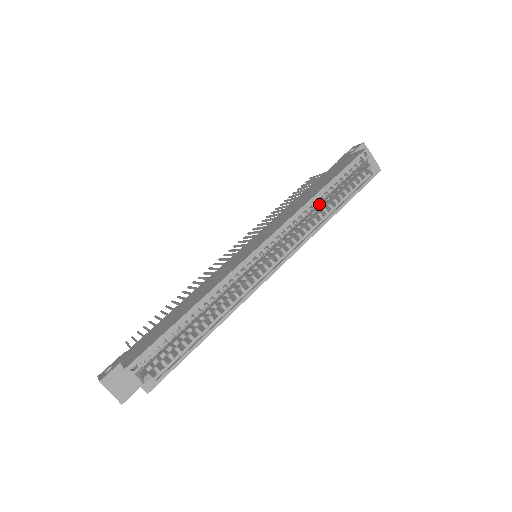
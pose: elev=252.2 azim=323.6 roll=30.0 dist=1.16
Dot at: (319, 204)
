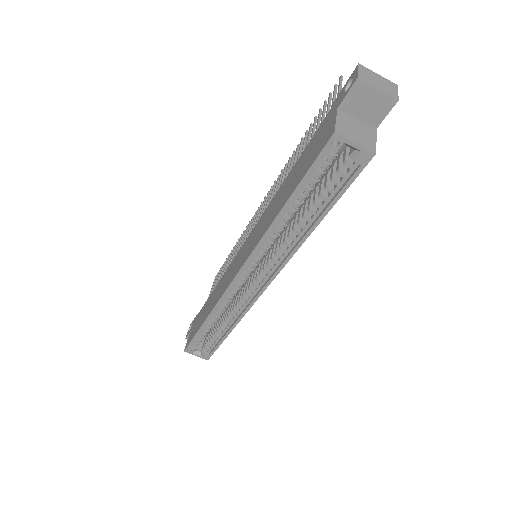
Dot at: occluded
